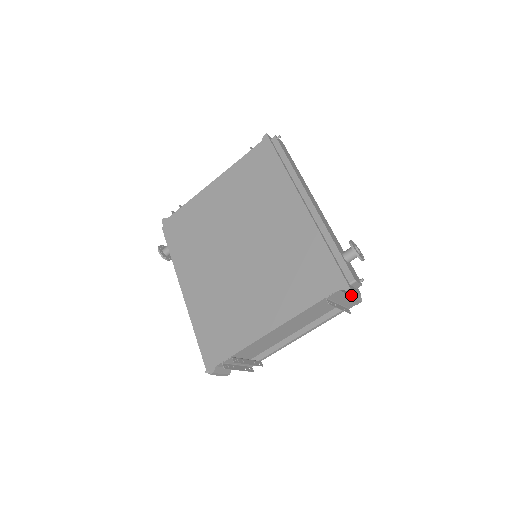
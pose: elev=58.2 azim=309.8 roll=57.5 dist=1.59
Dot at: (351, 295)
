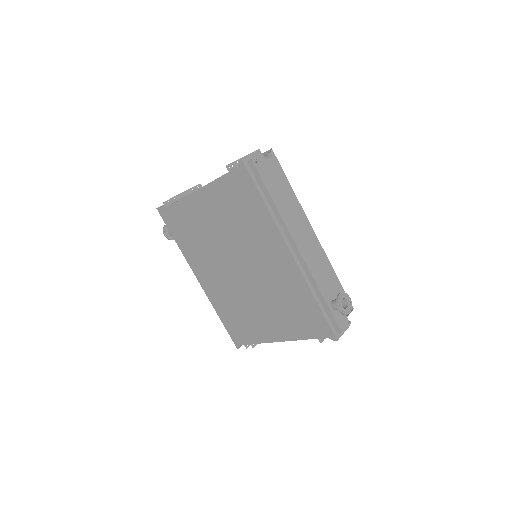
Dot at: occluded
